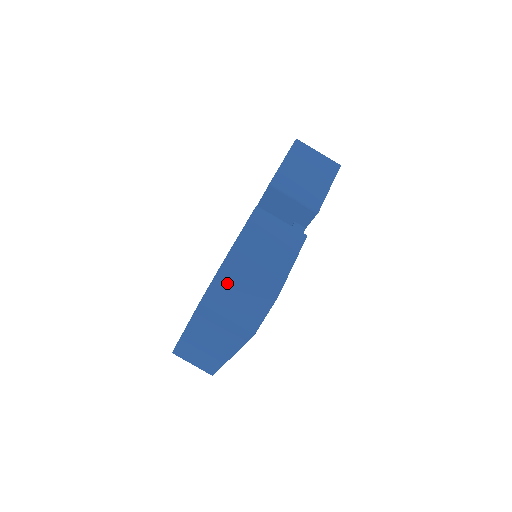
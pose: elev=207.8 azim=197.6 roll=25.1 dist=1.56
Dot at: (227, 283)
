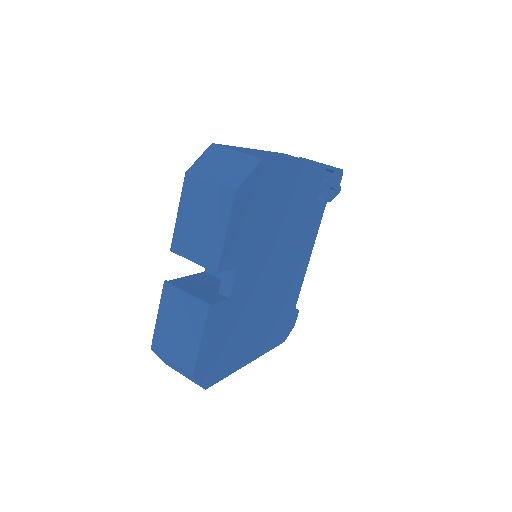
Dot at: (164, 359)
